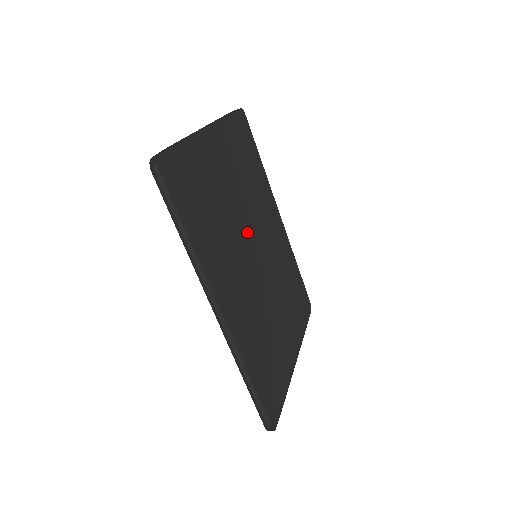
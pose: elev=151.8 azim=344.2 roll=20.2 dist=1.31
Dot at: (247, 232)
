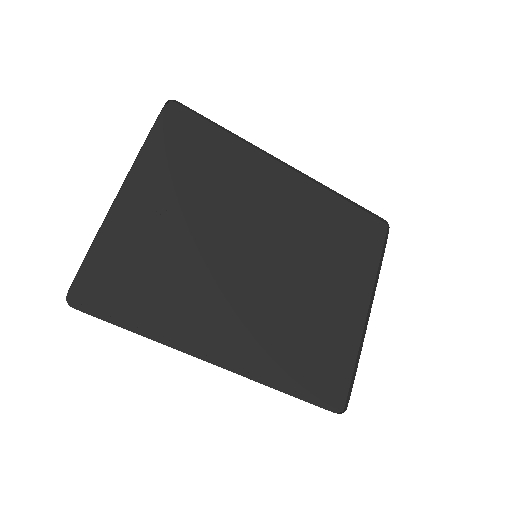
Dot at: (230, 244)
